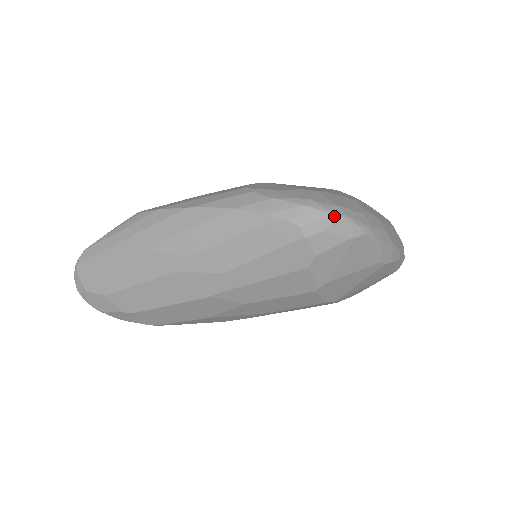
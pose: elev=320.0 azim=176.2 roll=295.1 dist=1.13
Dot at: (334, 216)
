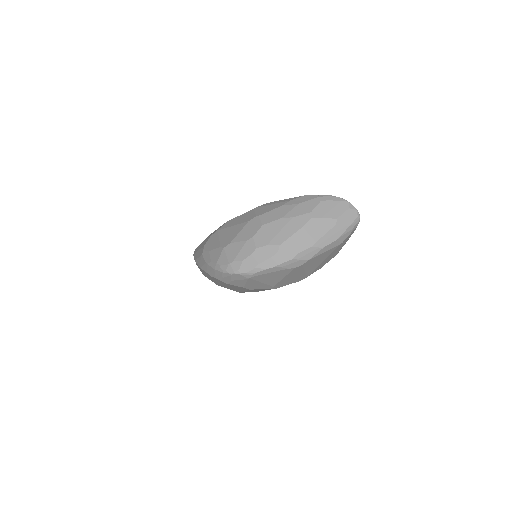
Dot at: (228, 274)
